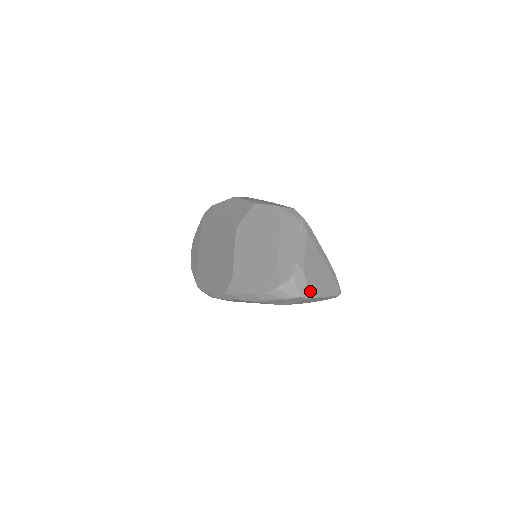
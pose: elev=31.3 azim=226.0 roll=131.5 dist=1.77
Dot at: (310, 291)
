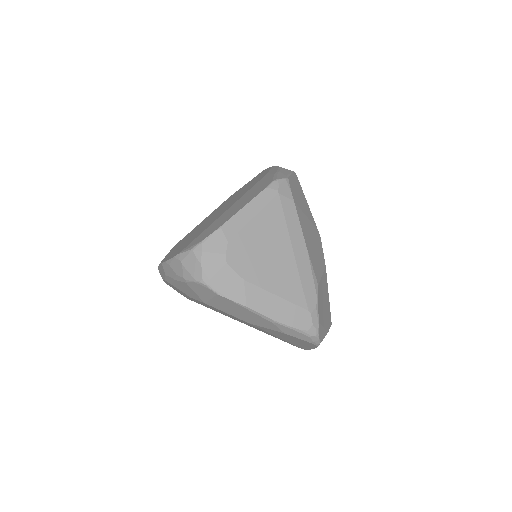
Dot at: (229, 284)
